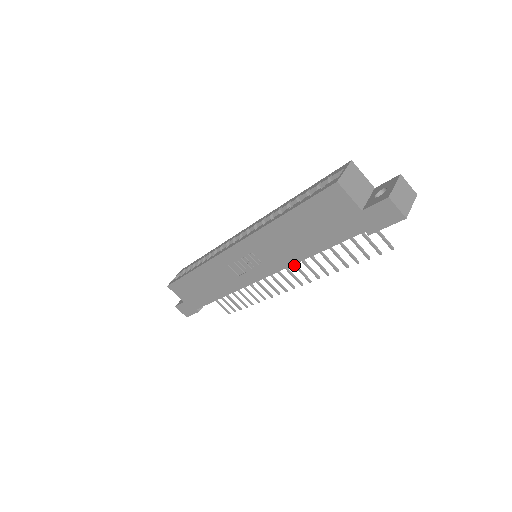
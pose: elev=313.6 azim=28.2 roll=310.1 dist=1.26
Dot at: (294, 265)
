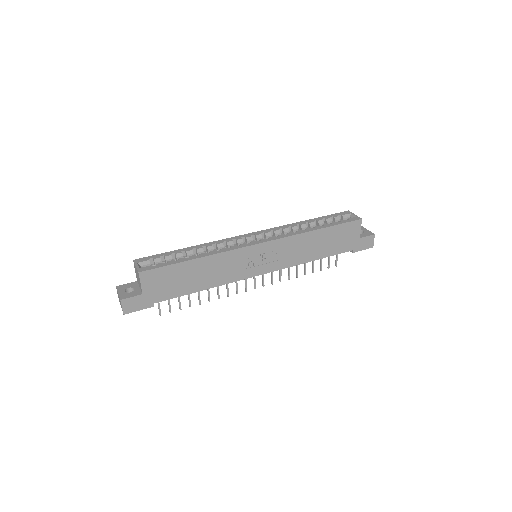
Dot at: occluded
